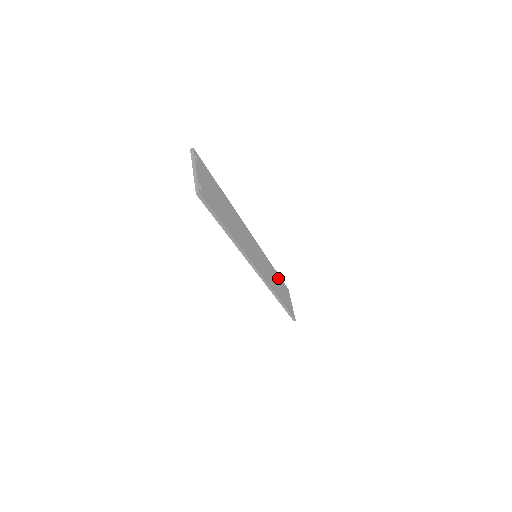
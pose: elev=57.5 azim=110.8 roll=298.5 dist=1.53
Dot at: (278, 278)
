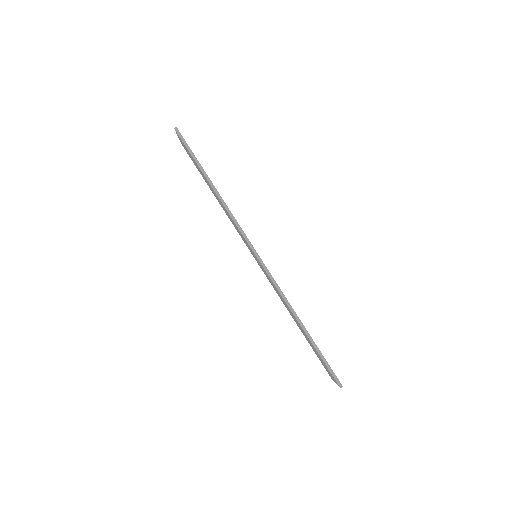
Dot at: occluded
